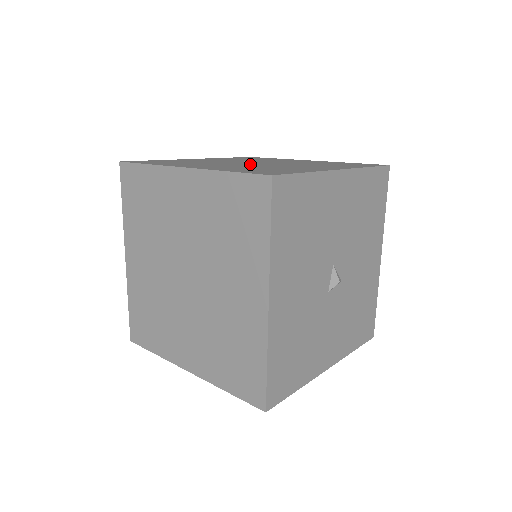
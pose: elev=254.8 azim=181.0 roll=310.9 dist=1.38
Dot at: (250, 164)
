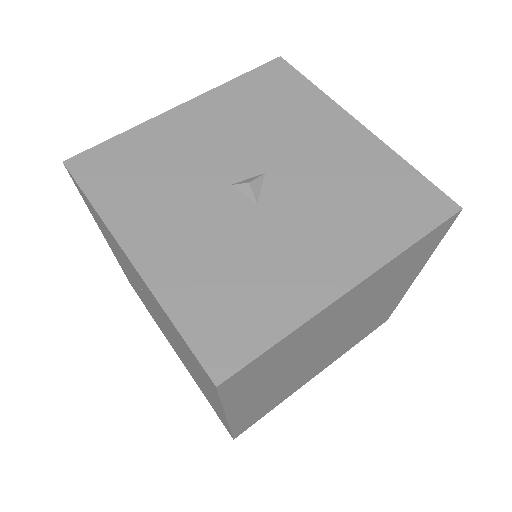
Dot at: occluded
